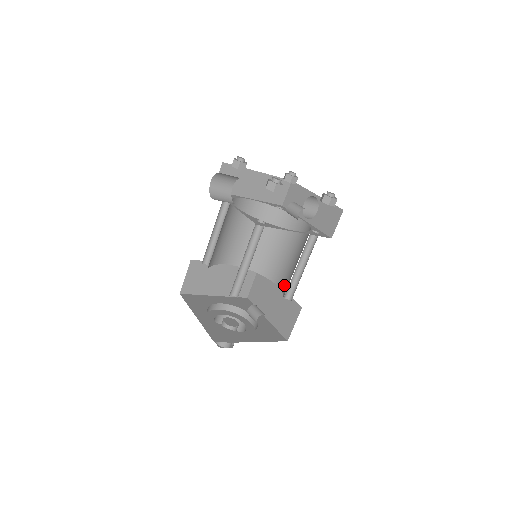
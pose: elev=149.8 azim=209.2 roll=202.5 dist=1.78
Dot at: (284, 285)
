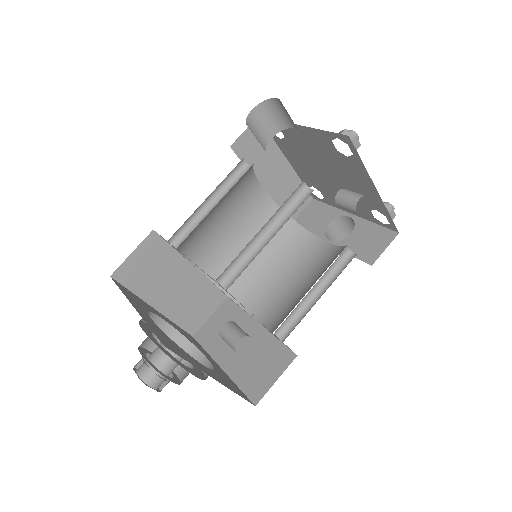
Dot at: (273, 319)
